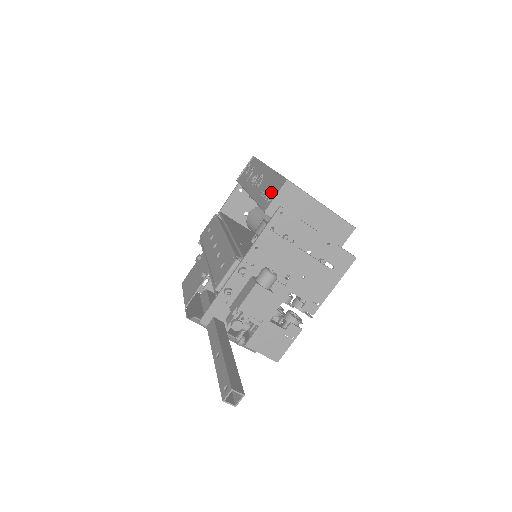
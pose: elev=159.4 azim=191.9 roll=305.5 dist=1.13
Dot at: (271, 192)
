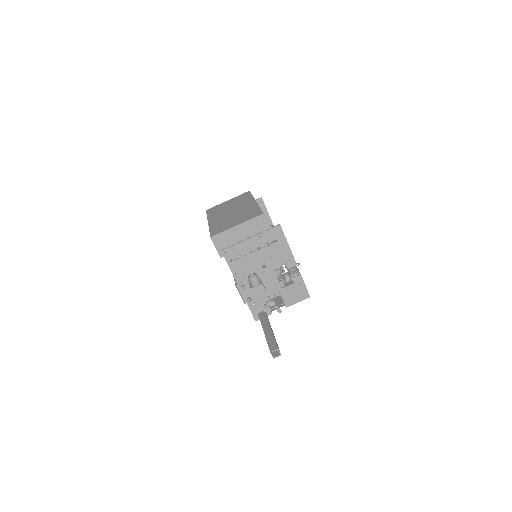
Dot at: occluded
